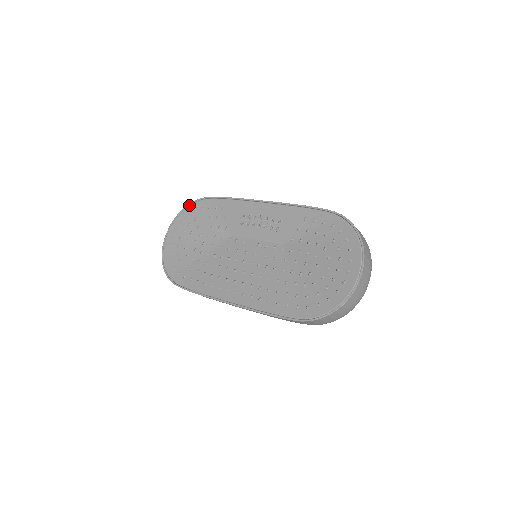
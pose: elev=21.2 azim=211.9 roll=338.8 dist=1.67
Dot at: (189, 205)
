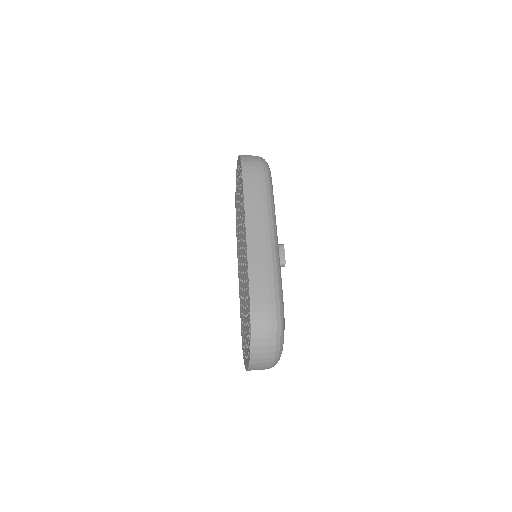
Dot at: (239, 158)
